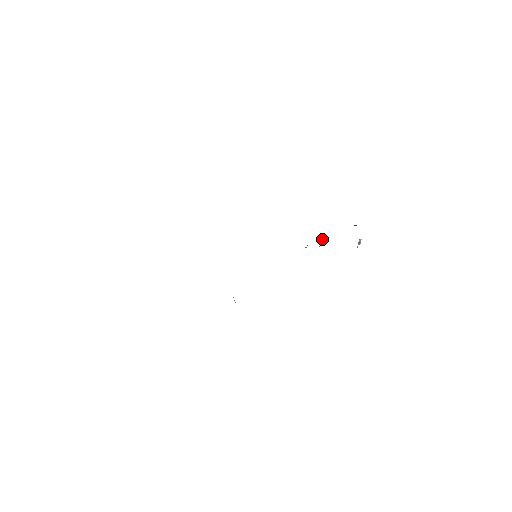
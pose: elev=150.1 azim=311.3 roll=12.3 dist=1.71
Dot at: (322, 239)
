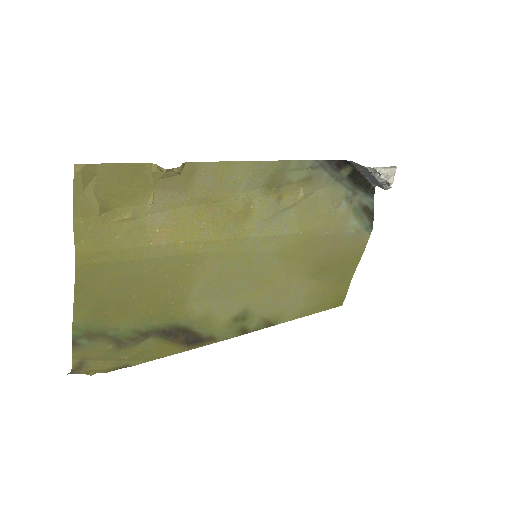
Dot at: (335, 205)
